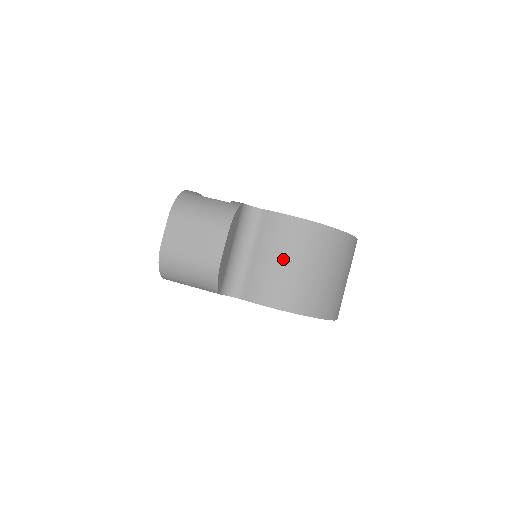
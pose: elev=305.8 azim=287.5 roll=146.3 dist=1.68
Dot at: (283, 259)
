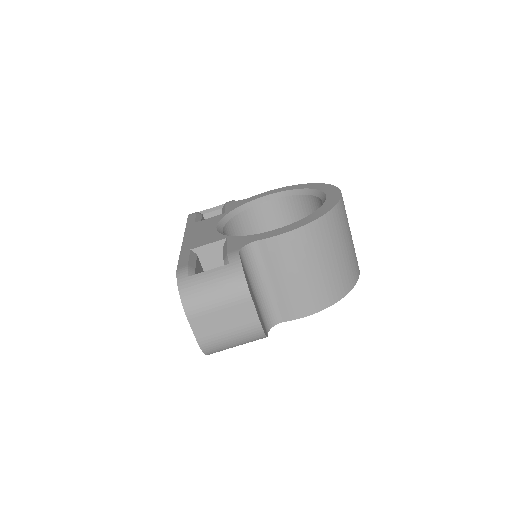
Dot at: (302, 272)
